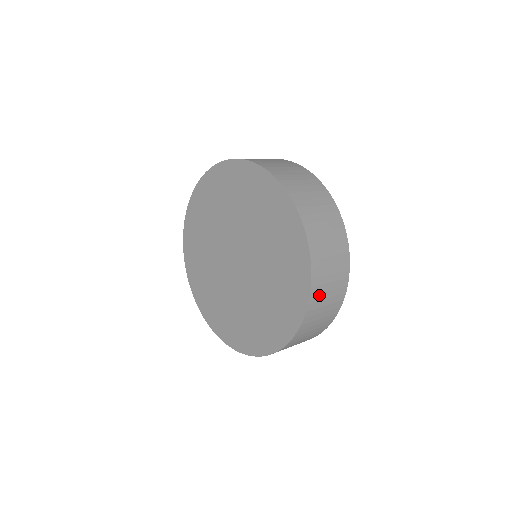
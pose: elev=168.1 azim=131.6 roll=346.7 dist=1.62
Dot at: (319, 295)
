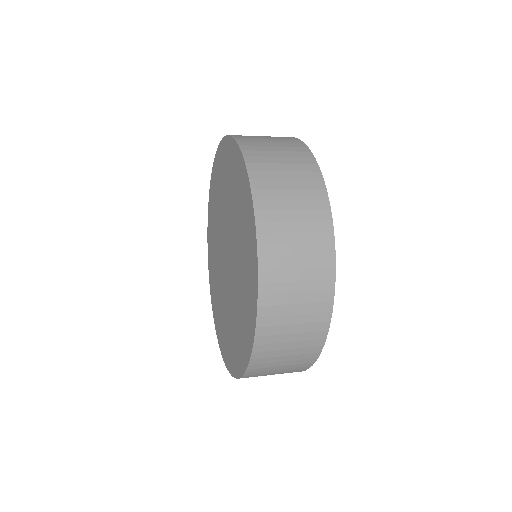
Dot at: (278, 285)
